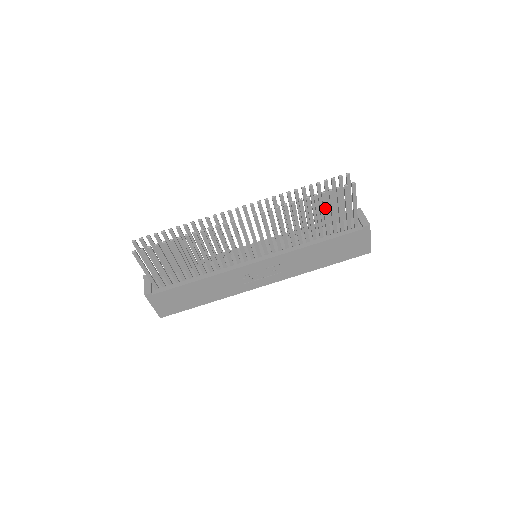
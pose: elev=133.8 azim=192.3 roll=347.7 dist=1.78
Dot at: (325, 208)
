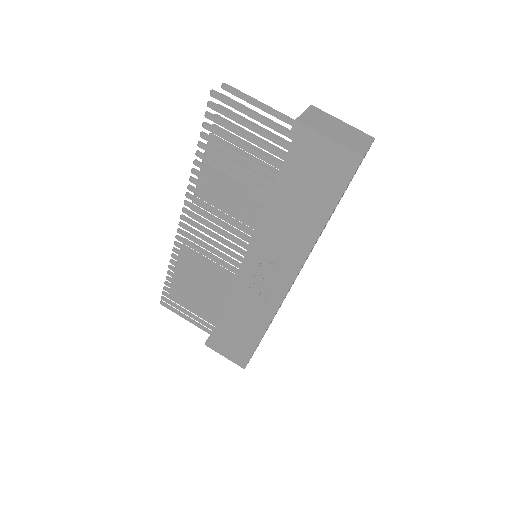
Dot at: (226, 149)
